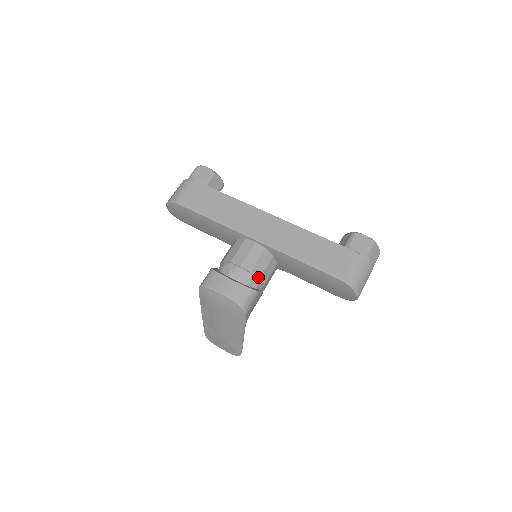
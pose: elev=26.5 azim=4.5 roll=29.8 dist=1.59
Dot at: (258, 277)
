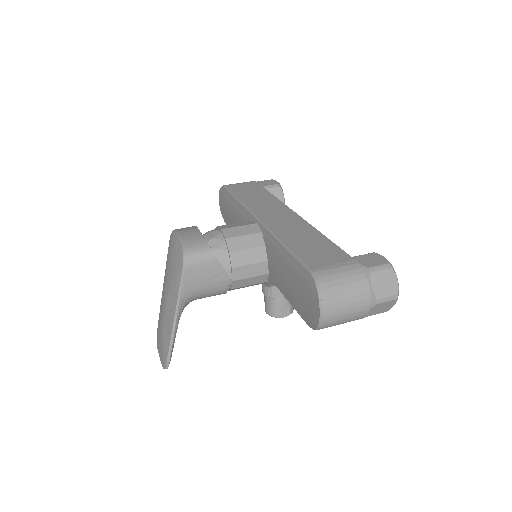
Dot at: (230, 249)
